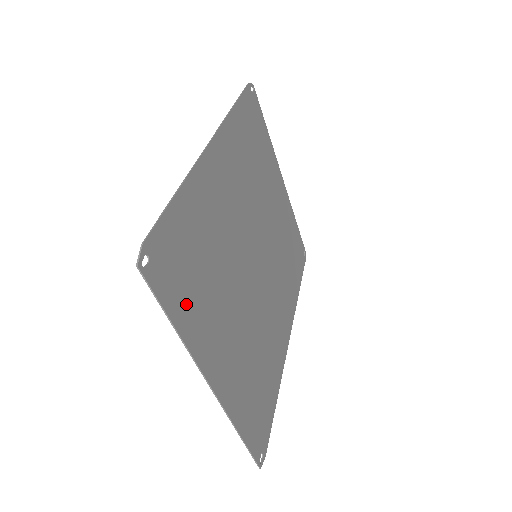
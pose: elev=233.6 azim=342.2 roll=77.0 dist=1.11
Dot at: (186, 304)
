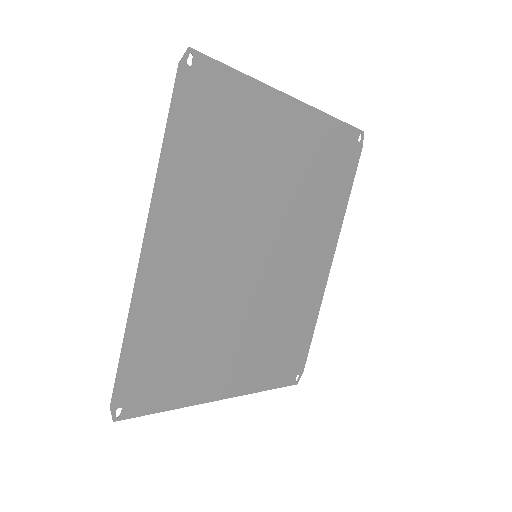
Dot at: (172, 389)
